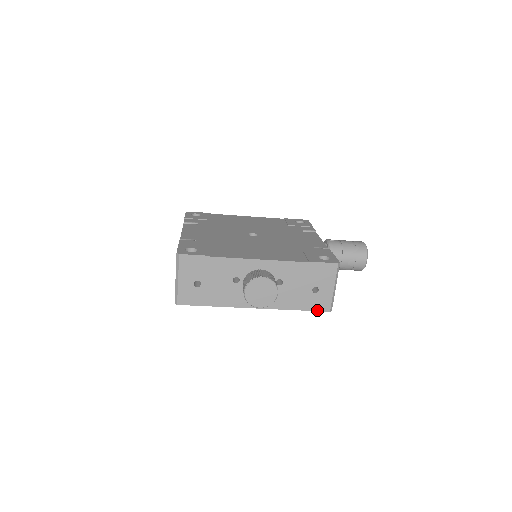
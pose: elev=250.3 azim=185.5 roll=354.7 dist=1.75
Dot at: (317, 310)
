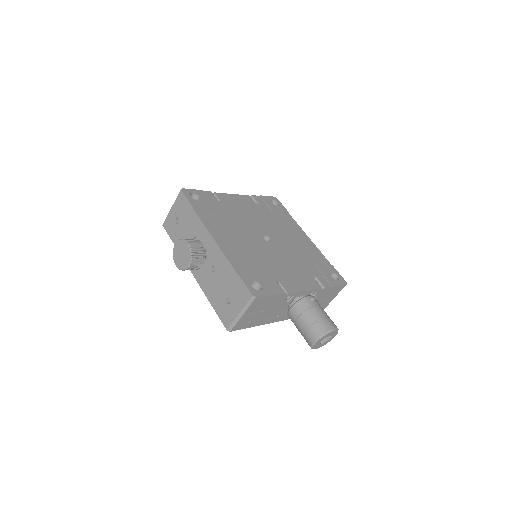
Dot at: (221, 319)
